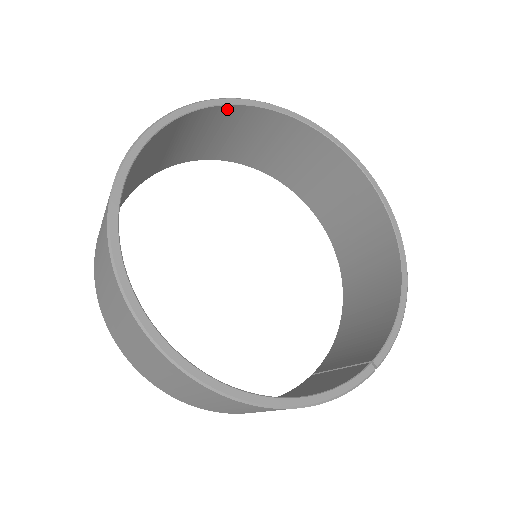
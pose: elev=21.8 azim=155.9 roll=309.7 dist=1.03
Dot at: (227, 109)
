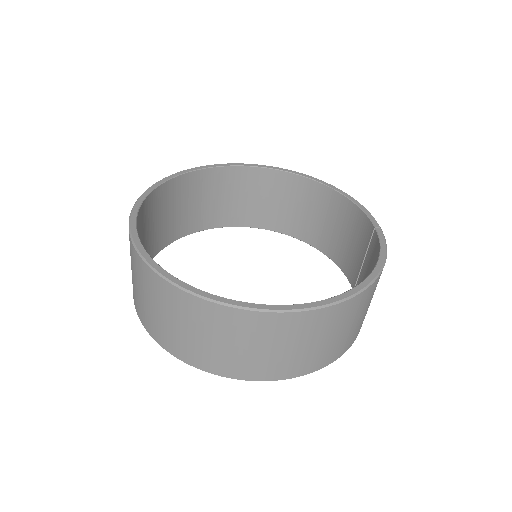
Dot at: (149, 199)
